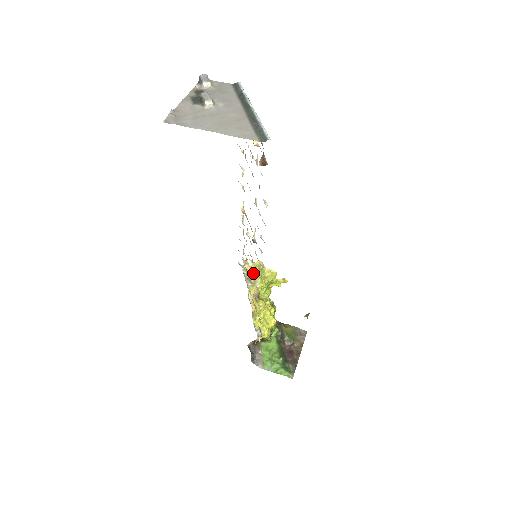
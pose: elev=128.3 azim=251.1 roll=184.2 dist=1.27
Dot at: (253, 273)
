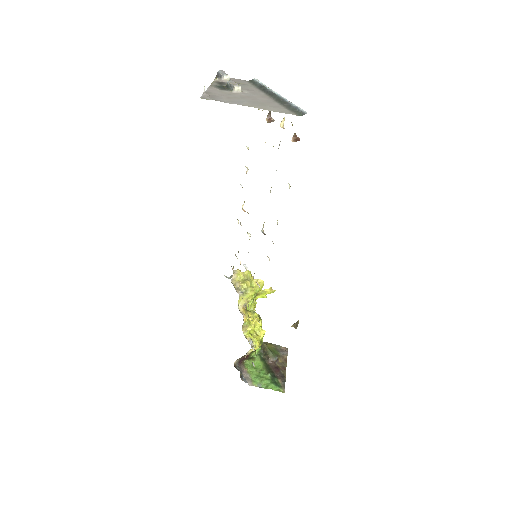
Dot at: (254, 273)
